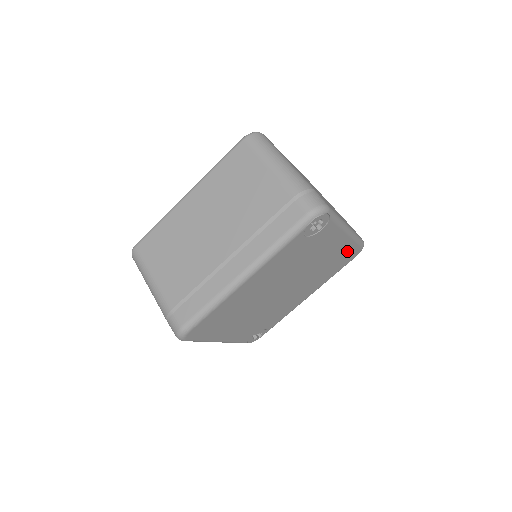
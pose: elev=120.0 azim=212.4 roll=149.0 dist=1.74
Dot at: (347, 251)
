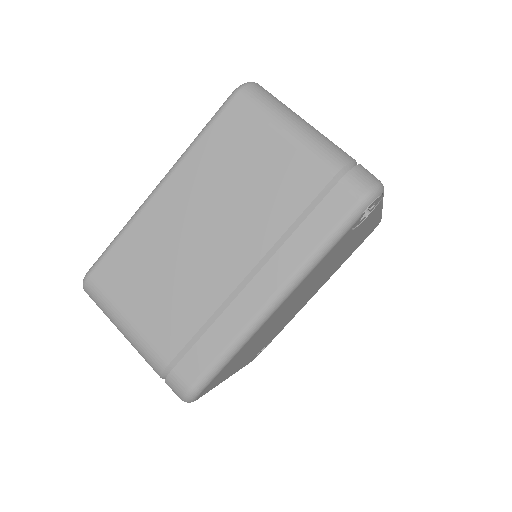
Dot at: (369, 230)
